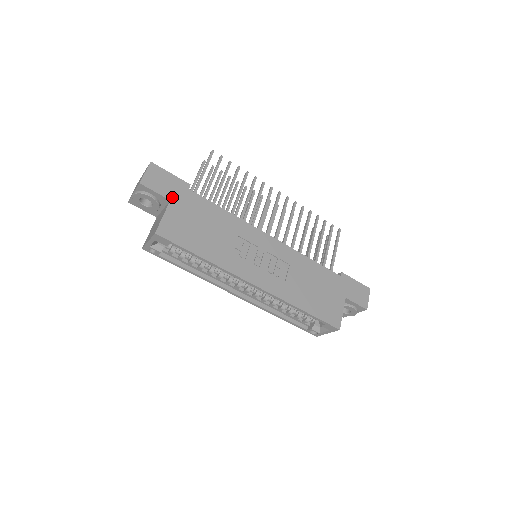
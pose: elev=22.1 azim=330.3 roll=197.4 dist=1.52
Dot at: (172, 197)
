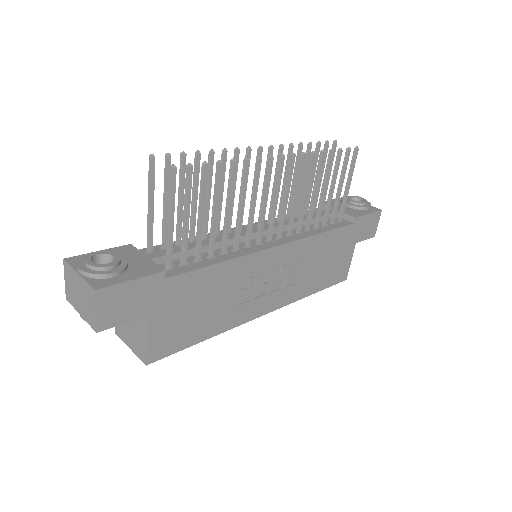
Dot at: (148, 309)
